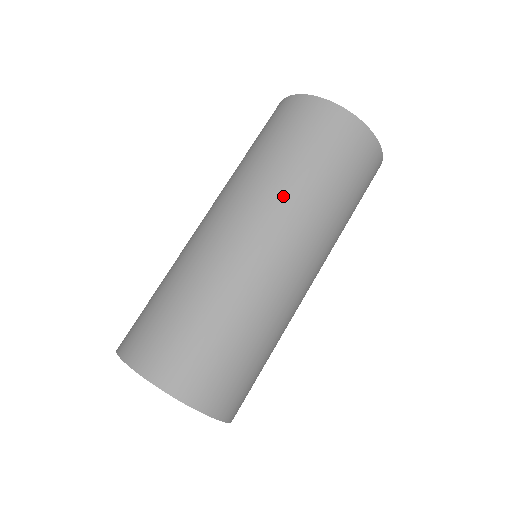
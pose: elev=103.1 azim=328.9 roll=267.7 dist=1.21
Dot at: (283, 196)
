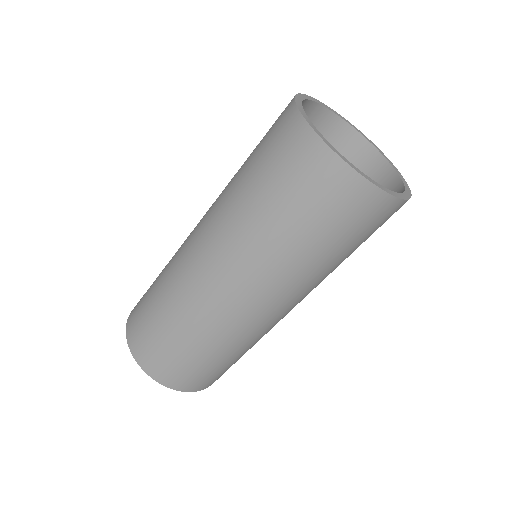
Dot at: (250, 249)
